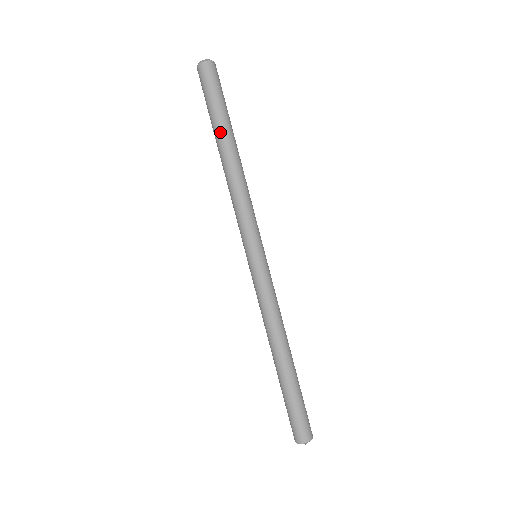
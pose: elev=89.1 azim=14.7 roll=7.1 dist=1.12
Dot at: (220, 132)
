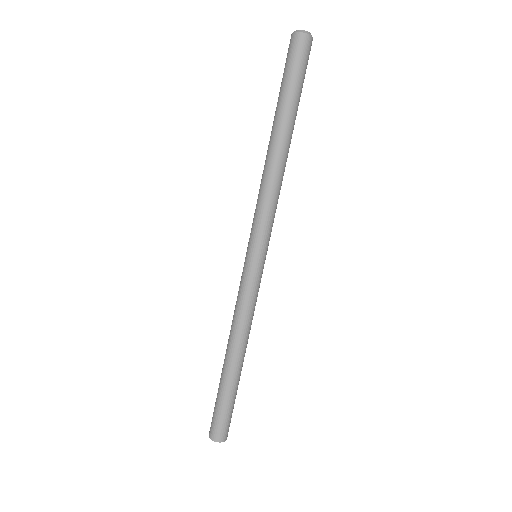
Dot at: (277, 117)
